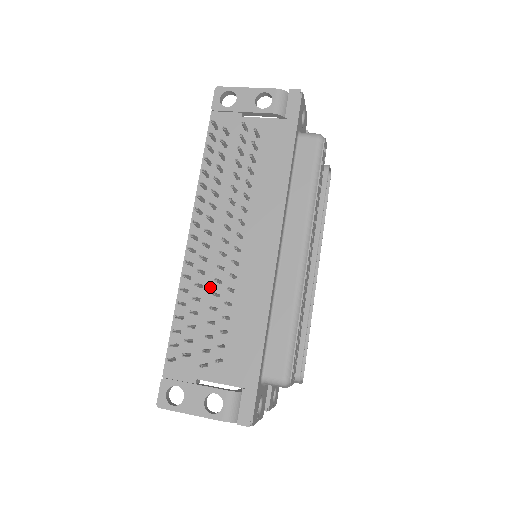
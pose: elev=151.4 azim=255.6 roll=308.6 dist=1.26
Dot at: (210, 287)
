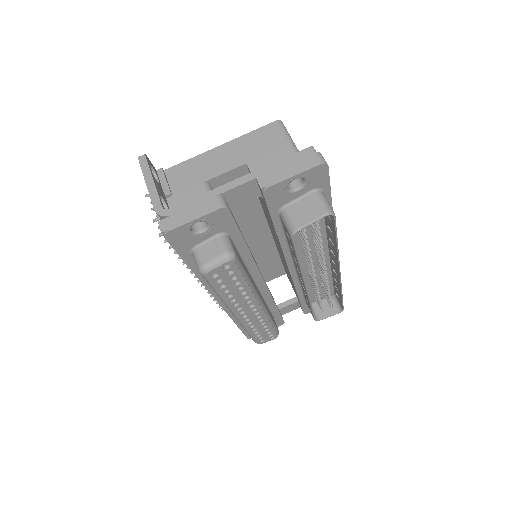
Dot at: occluded
